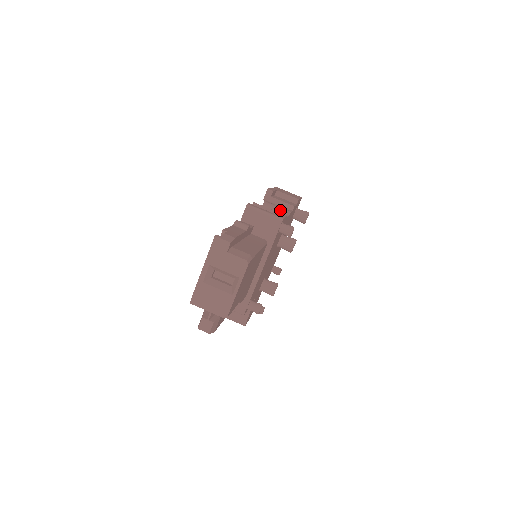
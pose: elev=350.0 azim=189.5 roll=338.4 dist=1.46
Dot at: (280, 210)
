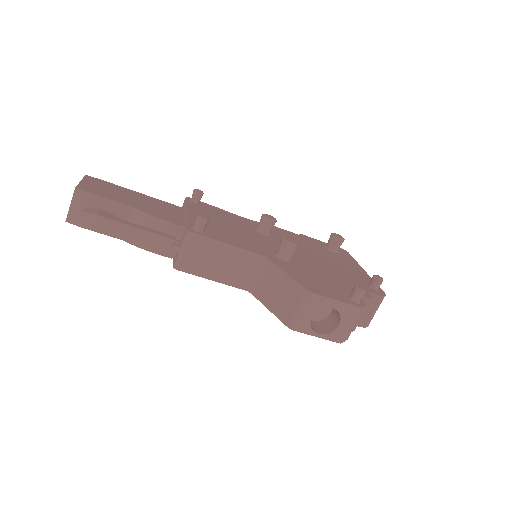
Dot at: occluded
